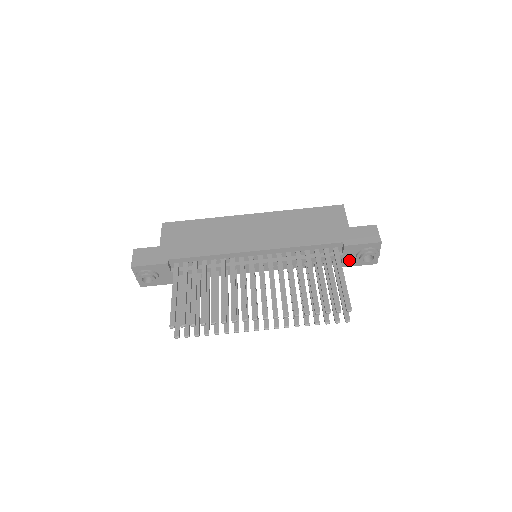
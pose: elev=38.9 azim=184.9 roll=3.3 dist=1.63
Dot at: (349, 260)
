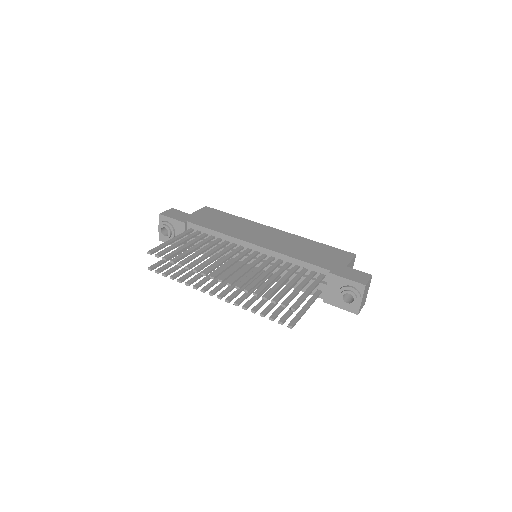
Dot at: (332, 295)
